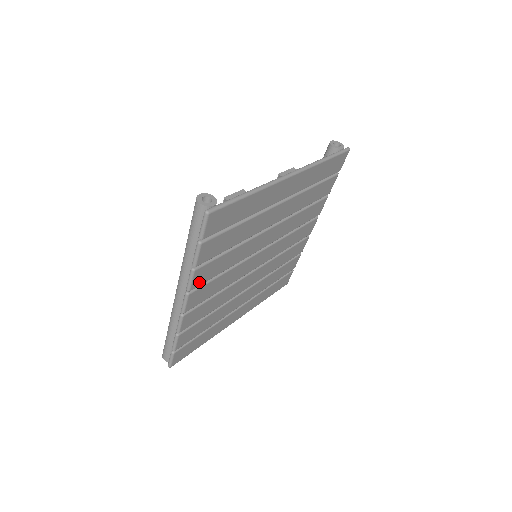
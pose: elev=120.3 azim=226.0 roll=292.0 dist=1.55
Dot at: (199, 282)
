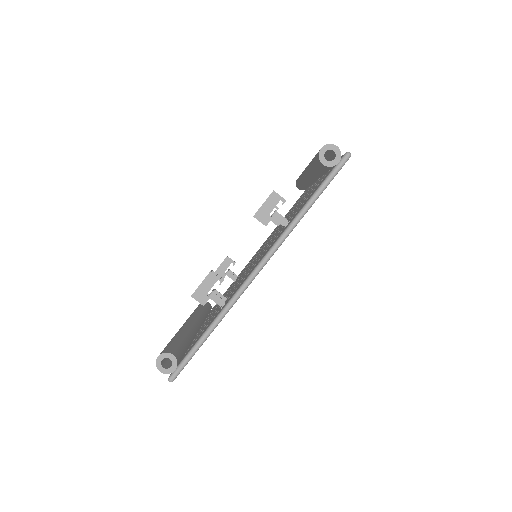
Dot at: occluded
